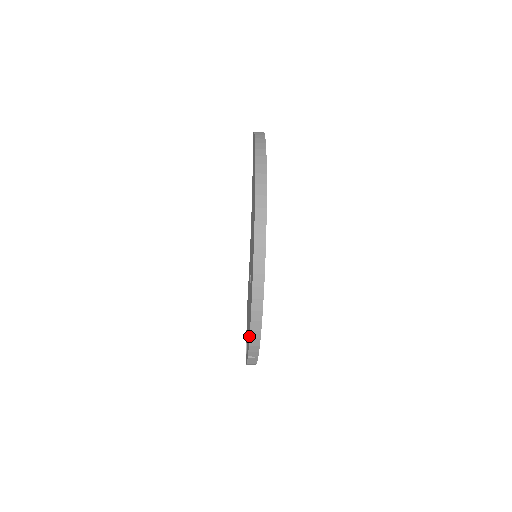
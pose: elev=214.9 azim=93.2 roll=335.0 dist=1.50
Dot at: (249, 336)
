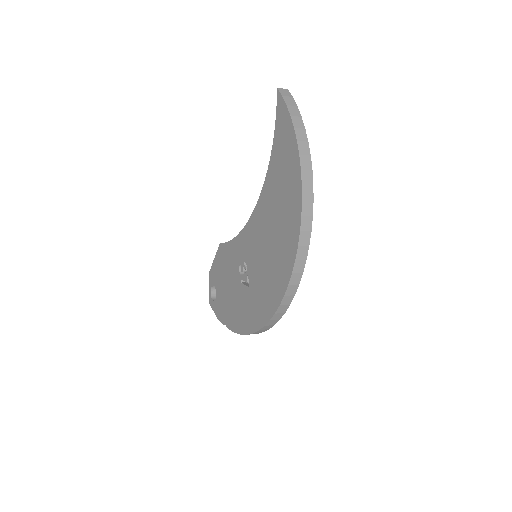
Dot at: (240, 334)
